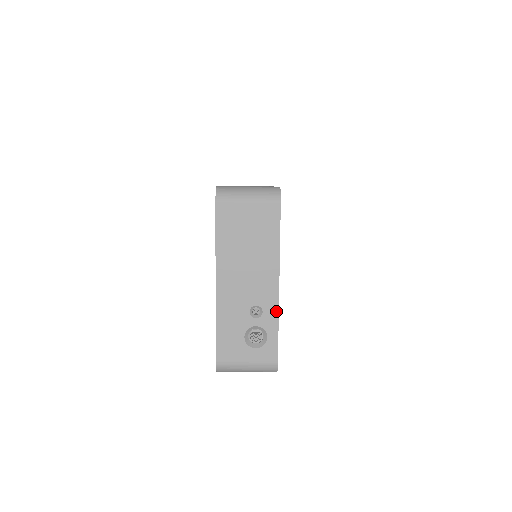
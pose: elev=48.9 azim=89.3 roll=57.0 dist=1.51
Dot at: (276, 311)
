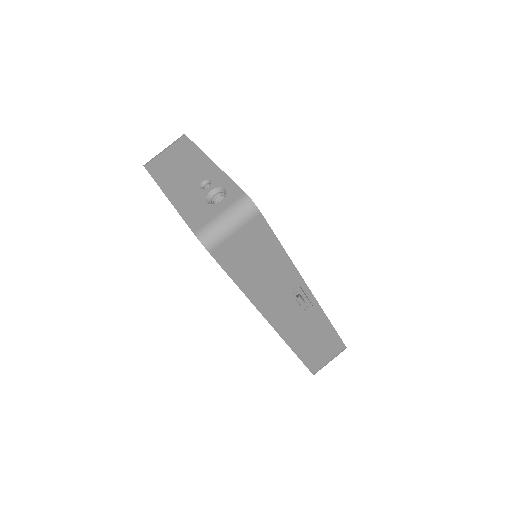
Dot at: (220, 172)
